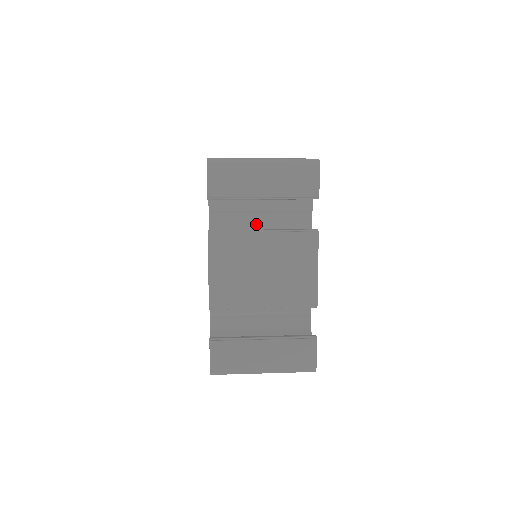
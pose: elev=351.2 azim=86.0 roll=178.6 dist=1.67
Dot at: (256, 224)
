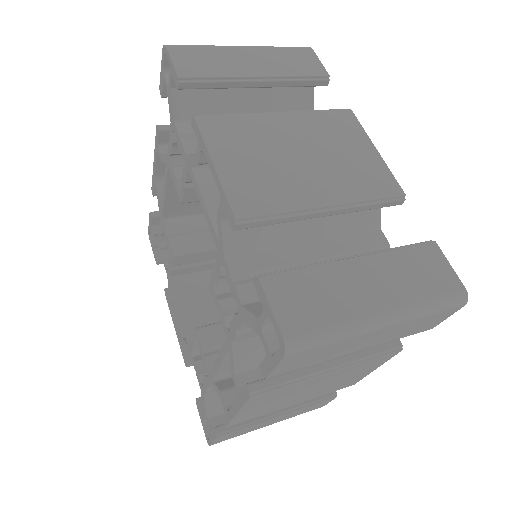
Dot at: occluded
